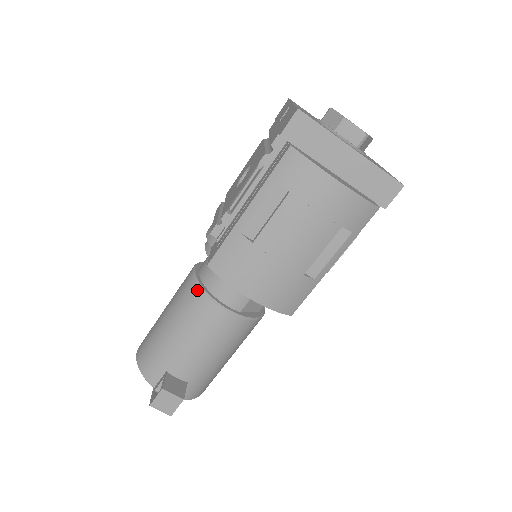
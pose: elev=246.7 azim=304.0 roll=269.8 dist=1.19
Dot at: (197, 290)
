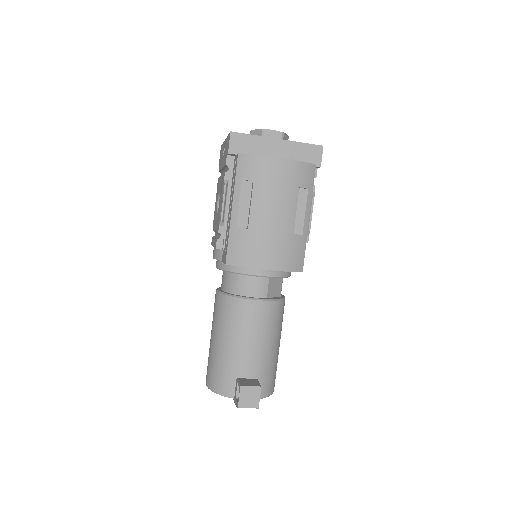
Dot at: (227, 299)
